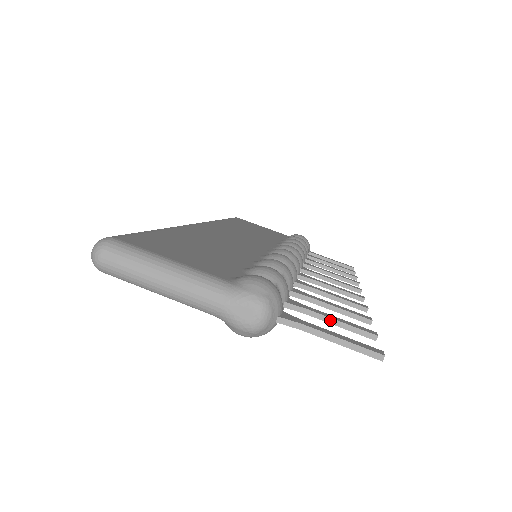
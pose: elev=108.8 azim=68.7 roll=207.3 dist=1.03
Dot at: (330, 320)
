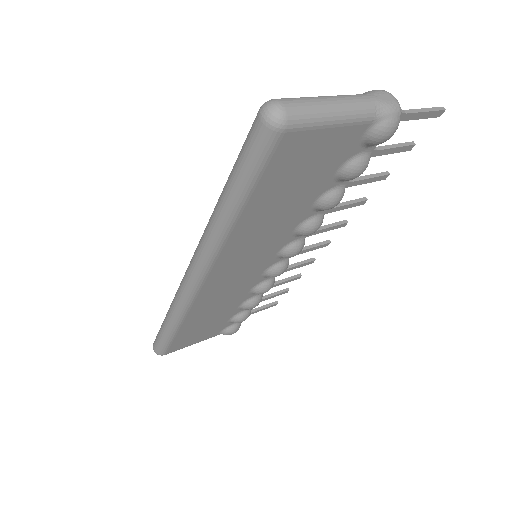
Dot at: (390, 146)
